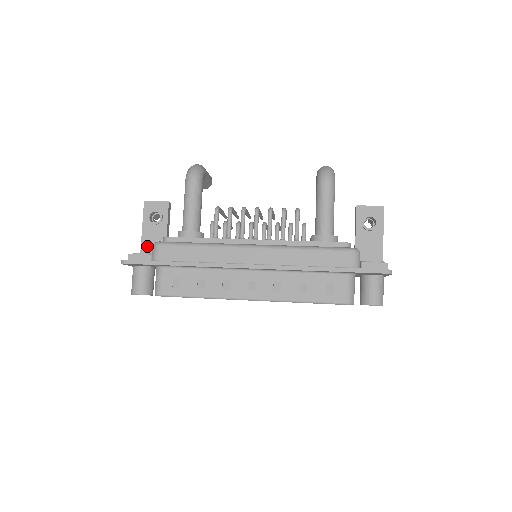
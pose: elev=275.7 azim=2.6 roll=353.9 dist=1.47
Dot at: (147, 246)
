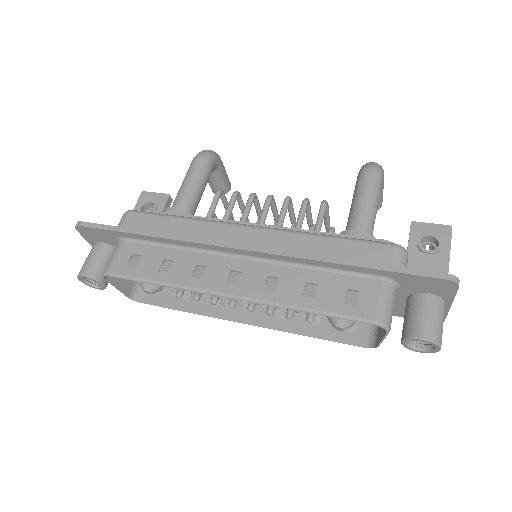
Dot at: occluded
